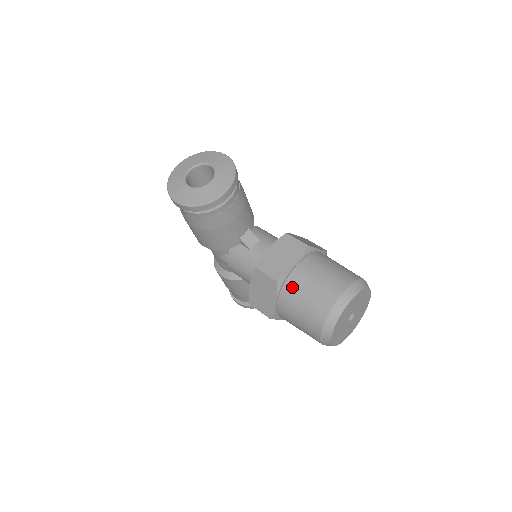
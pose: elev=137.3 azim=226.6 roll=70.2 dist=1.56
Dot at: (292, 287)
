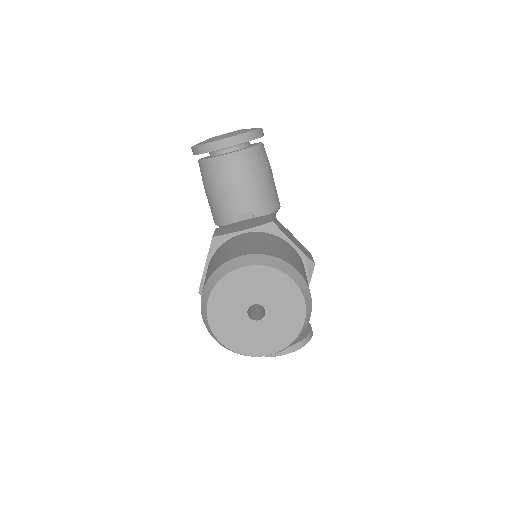
Dot at: (221, 248)
